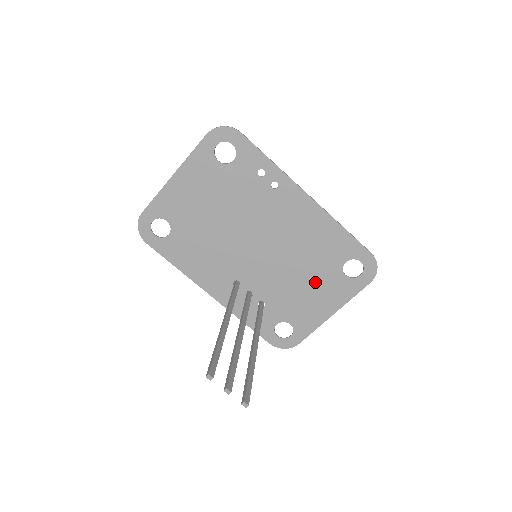
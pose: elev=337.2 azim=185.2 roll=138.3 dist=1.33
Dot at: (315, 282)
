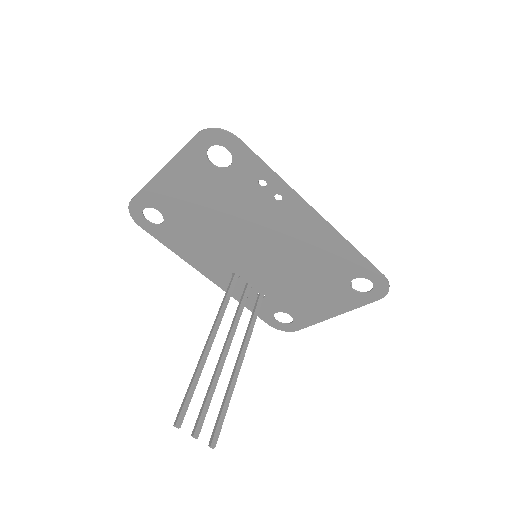
Dot at: (318, 289)
